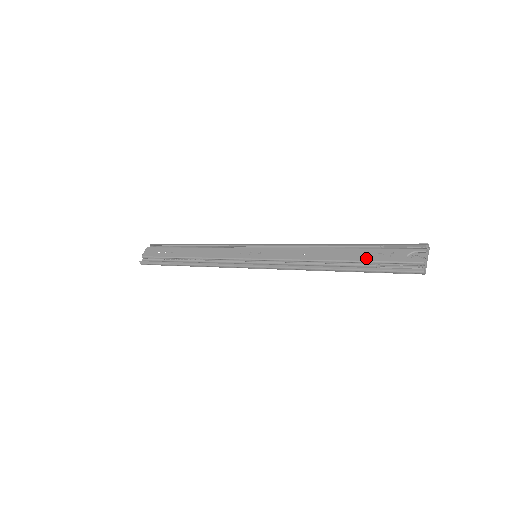
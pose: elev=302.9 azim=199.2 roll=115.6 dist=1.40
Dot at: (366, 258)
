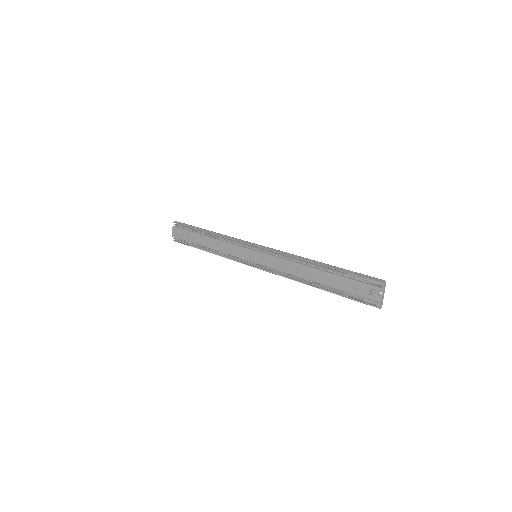
Dot at: (336, 286)
